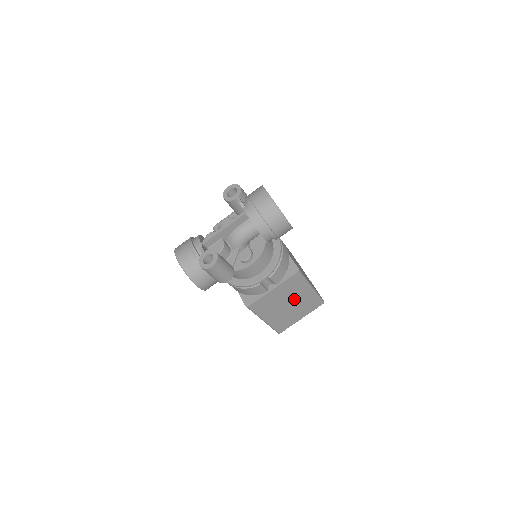
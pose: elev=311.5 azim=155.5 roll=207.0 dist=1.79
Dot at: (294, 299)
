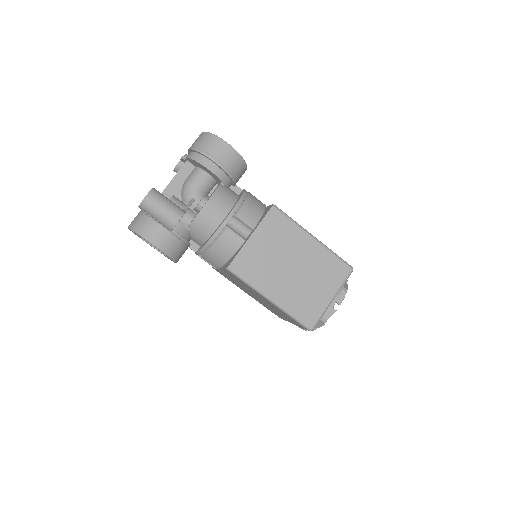
Dot at: (296, 257)
